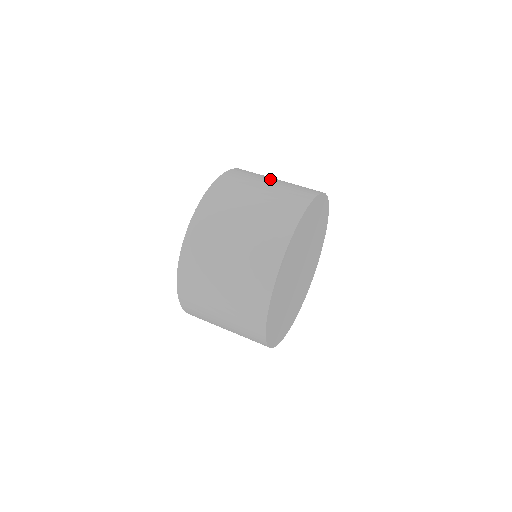
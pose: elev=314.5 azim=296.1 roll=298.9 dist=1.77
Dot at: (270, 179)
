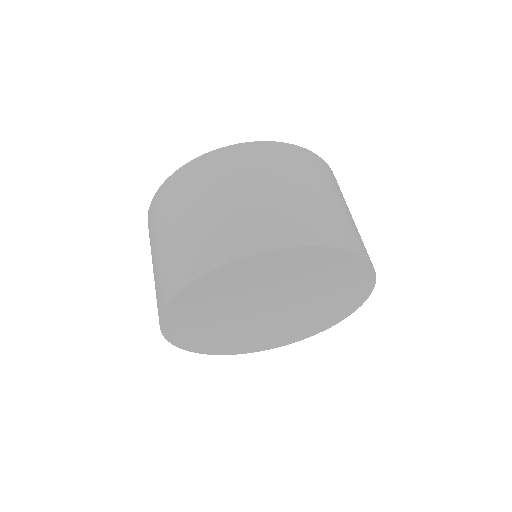
Dot at: (340, 199)
